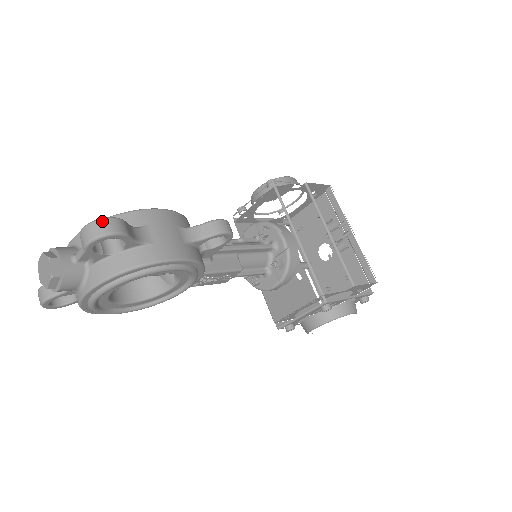
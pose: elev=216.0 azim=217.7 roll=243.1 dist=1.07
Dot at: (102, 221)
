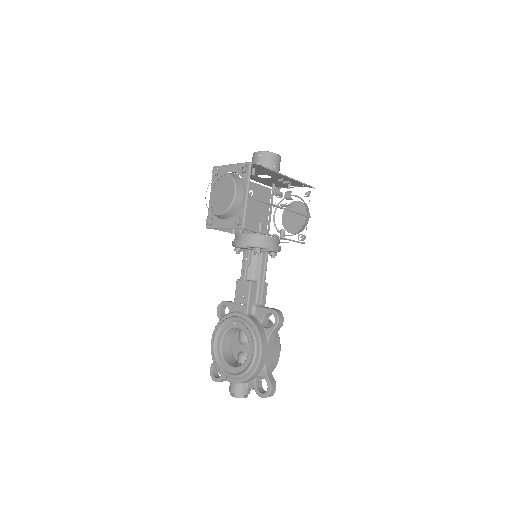
Dot at: (270, 394)
